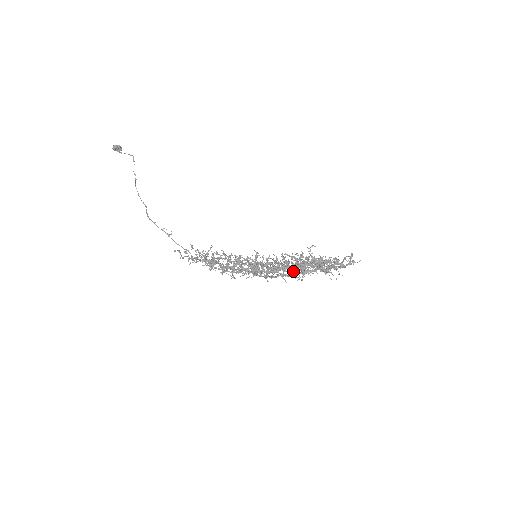
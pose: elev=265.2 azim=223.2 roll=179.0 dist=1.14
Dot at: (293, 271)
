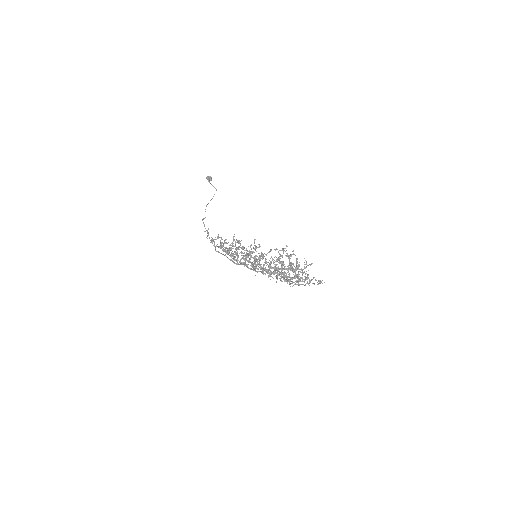
Dot at: occluded
